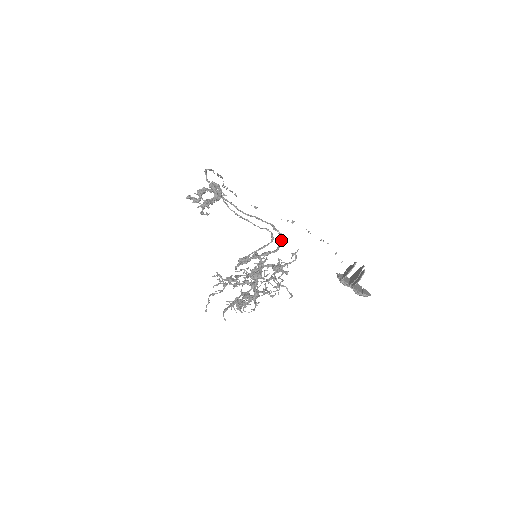
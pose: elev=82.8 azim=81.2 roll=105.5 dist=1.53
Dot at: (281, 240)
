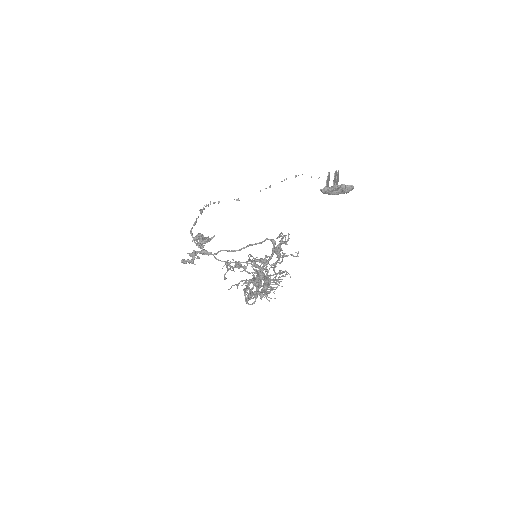
Dot at: (273, 242)
